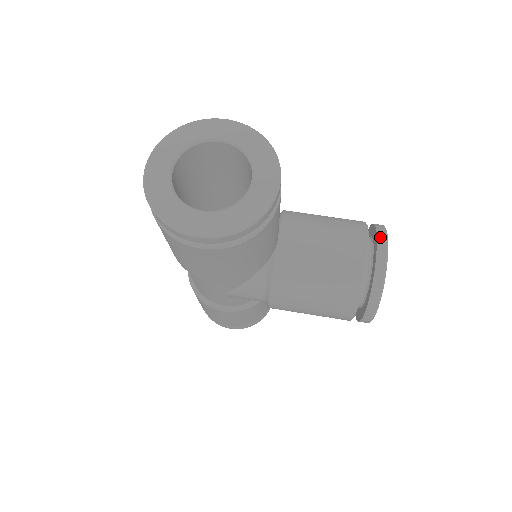
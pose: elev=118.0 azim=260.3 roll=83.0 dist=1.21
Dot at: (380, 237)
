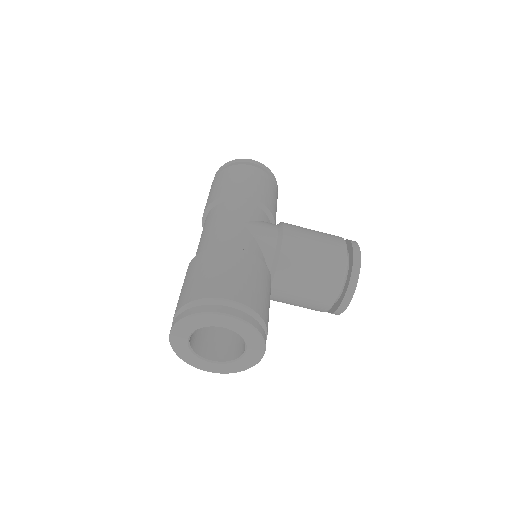
Dot at: (349, 292)
